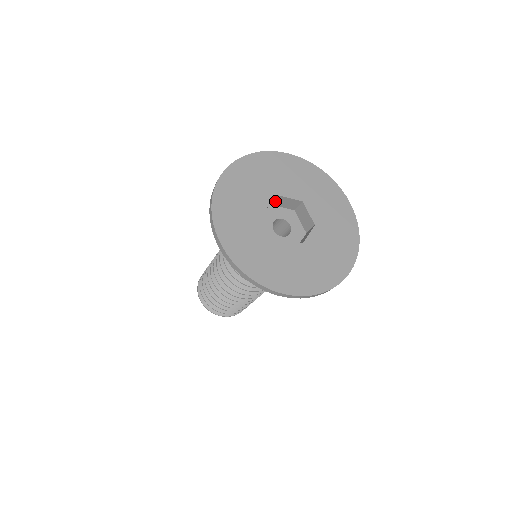
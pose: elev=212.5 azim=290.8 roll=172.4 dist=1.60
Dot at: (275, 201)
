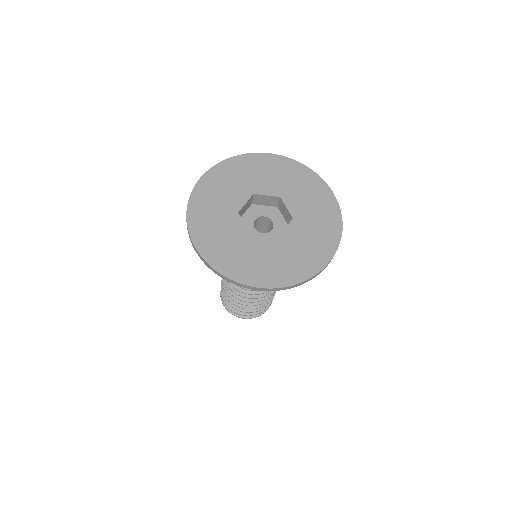
Dot at: (255, 200)
